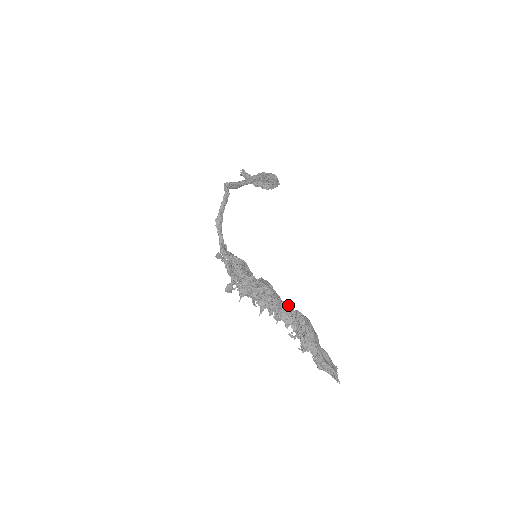
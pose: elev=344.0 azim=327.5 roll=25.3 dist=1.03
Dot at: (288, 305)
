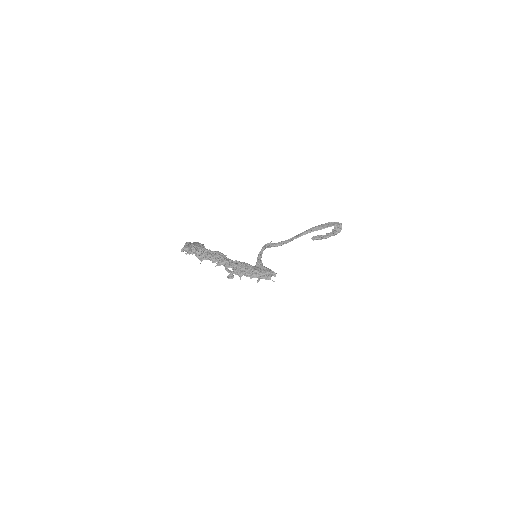
Dot at: occluded
